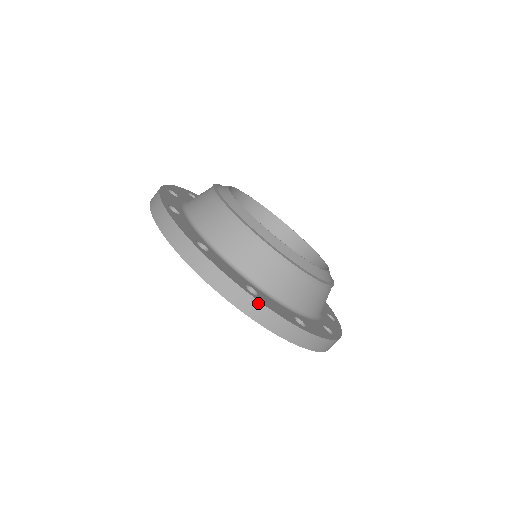
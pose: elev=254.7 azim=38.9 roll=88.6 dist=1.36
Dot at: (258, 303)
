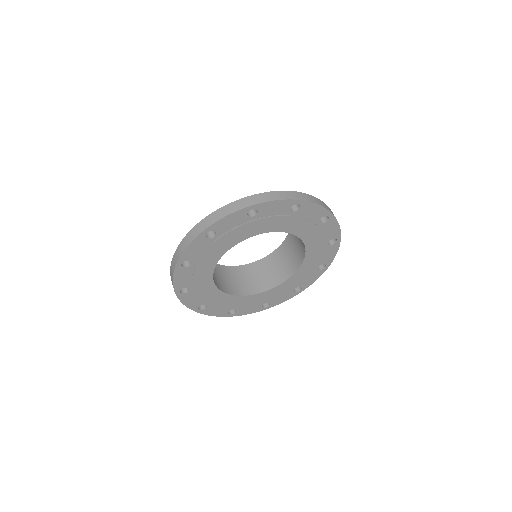
Dot at: (254, 196)
